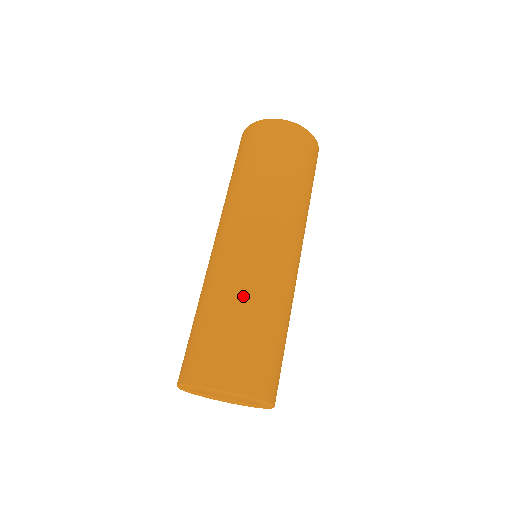
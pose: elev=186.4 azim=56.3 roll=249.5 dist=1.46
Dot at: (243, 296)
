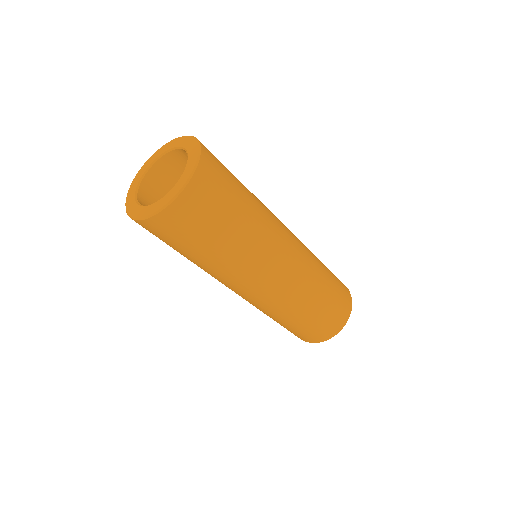
Dot at: occluded
